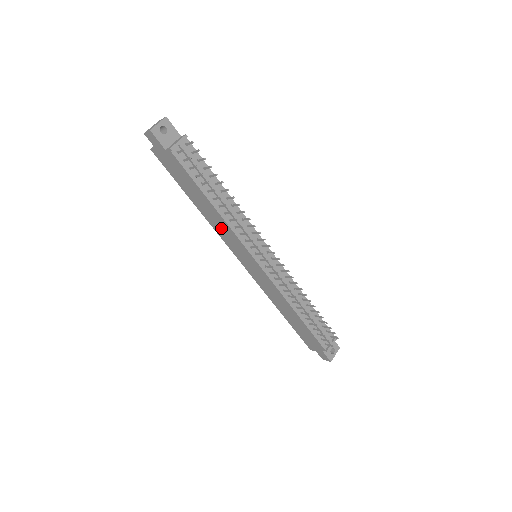
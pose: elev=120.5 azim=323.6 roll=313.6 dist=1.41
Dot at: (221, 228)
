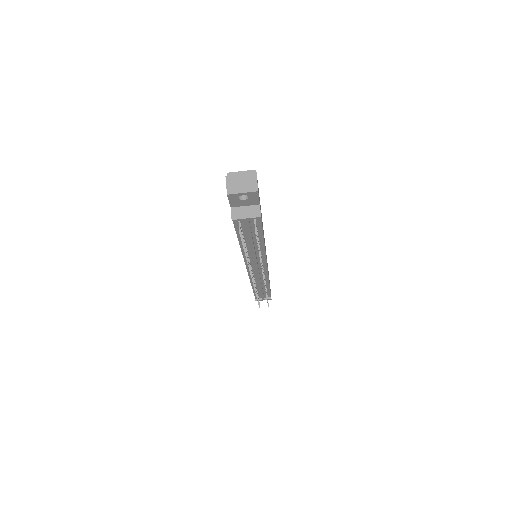
Dot at: occluded
